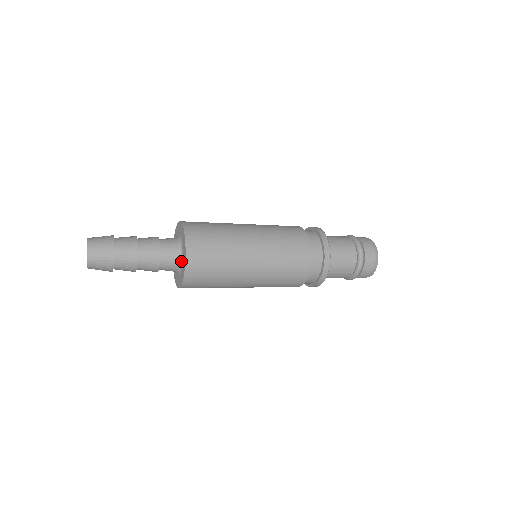
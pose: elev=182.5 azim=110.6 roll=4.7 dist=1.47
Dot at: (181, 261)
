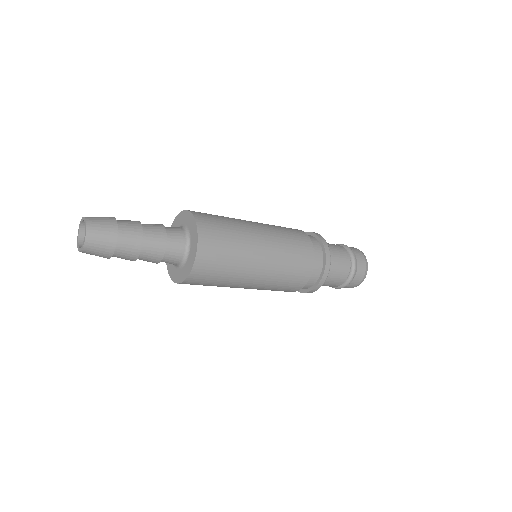
Dot at: (188, 248)
